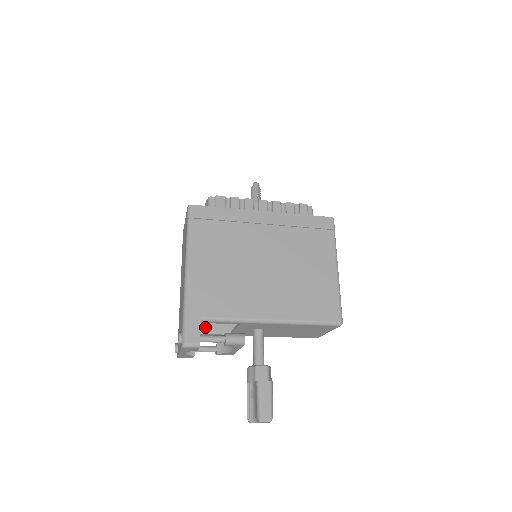
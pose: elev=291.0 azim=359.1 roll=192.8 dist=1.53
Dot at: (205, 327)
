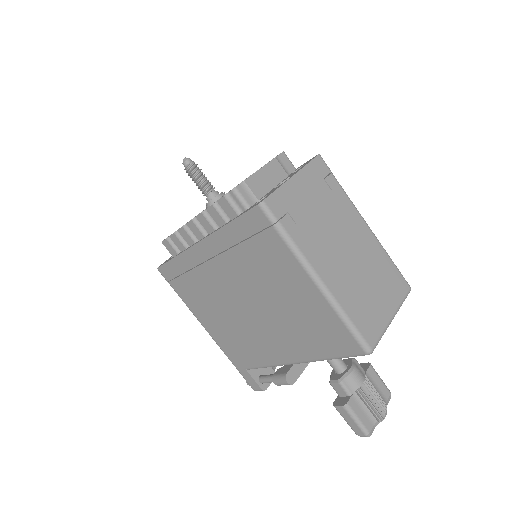
Dot at: occluded
